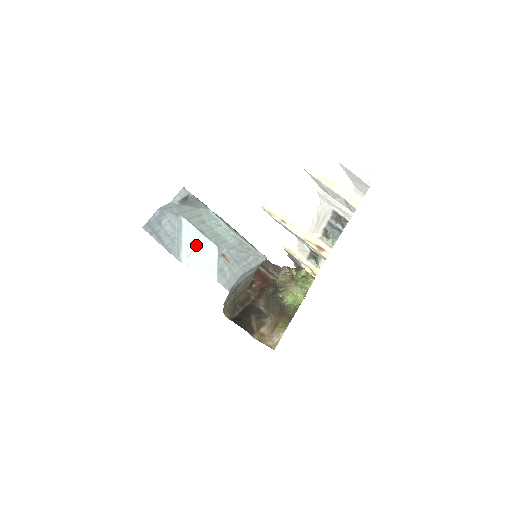
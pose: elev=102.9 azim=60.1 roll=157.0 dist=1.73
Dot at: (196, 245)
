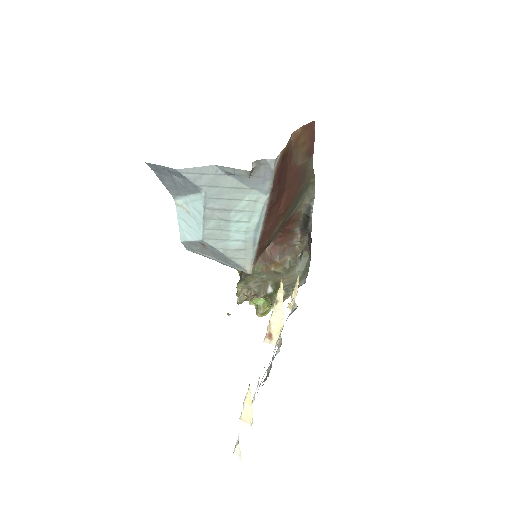
Dot at: (192, 214)
